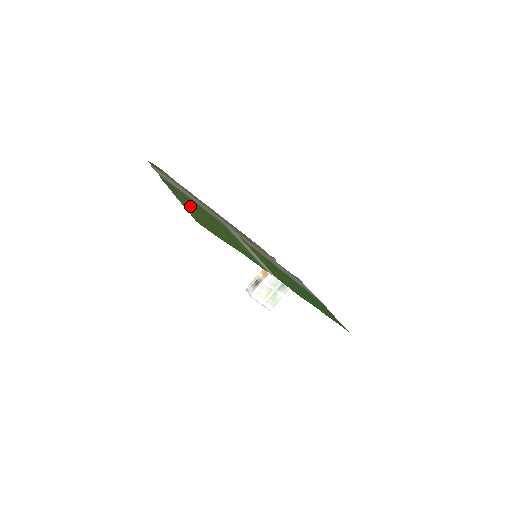
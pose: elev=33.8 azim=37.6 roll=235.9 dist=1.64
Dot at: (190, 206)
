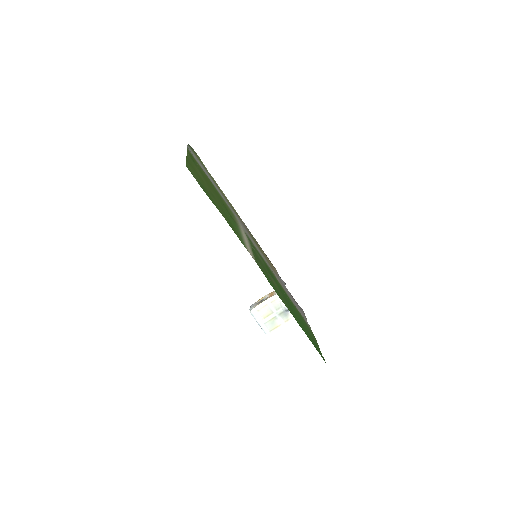
Dot at: (199, 173)
